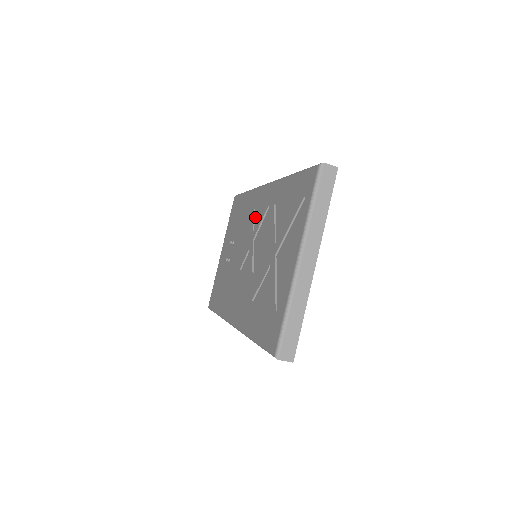
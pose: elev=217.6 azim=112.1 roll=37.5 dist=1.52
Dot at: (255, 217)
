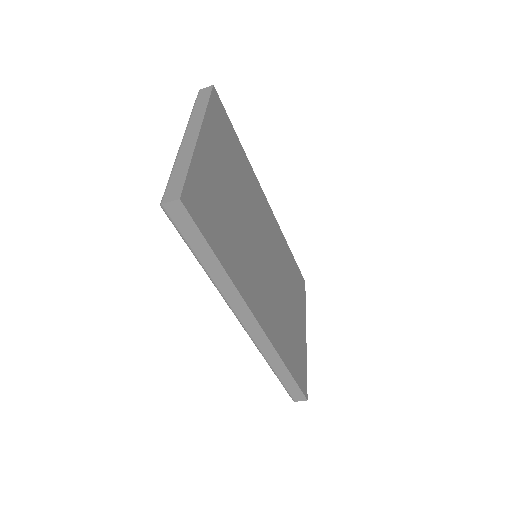
Dot at: occluded
